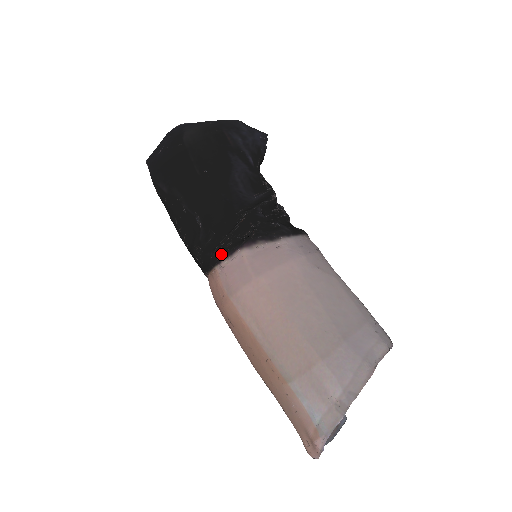
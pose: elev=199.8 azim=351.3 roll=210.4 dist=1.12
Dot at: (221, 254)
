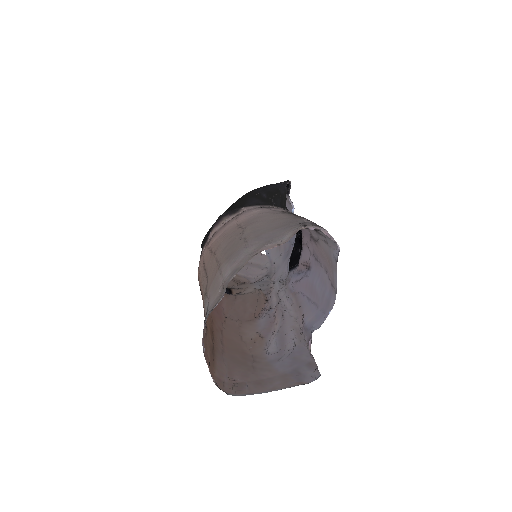
Dot at: (204, 246)
